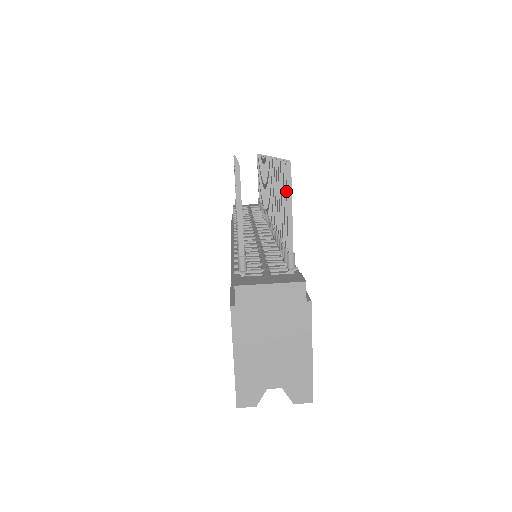
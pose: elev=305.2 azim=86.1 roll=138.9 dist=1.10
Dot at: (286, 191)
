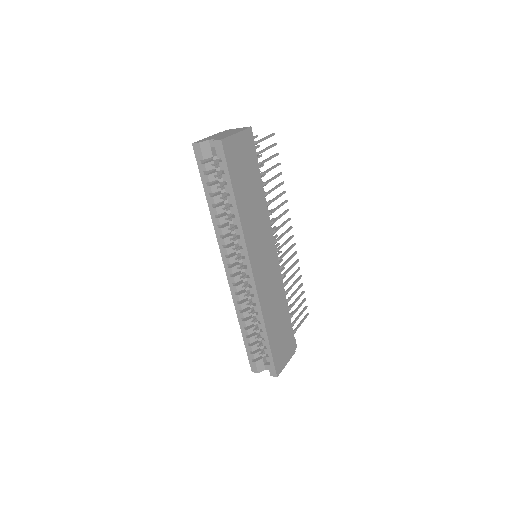
Dot at: (268, 137)
